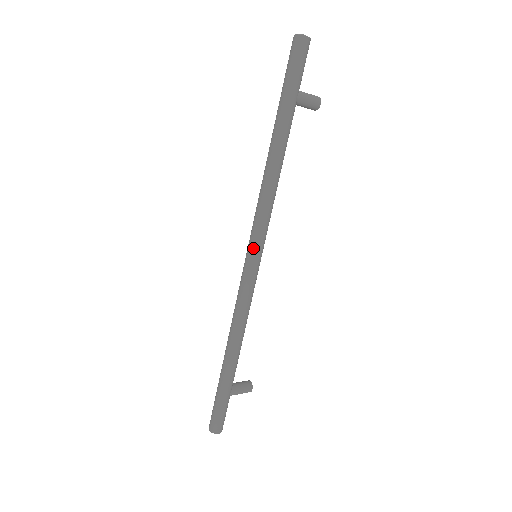
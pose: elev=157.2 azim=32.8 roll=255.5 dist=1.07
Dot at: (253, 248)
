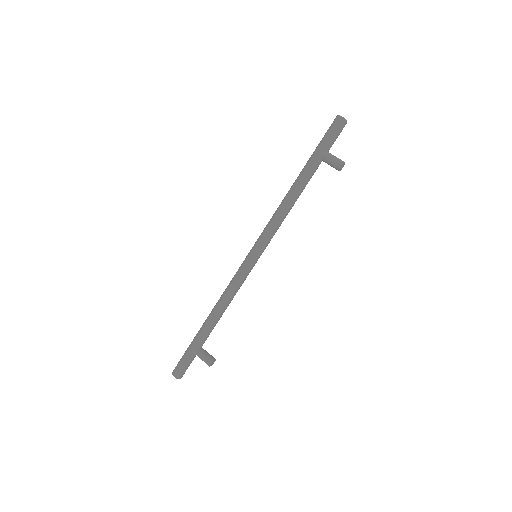
Dot at: (253, 246)
